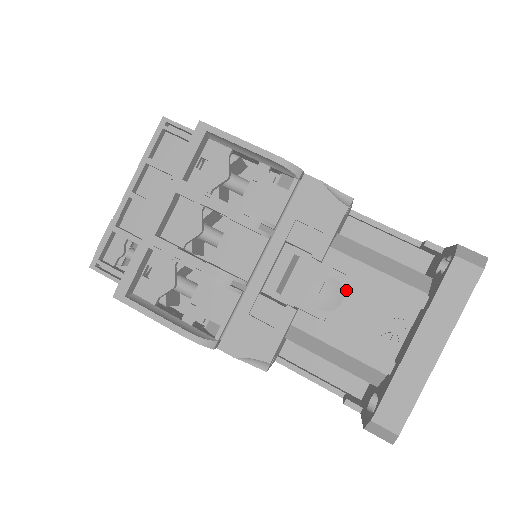
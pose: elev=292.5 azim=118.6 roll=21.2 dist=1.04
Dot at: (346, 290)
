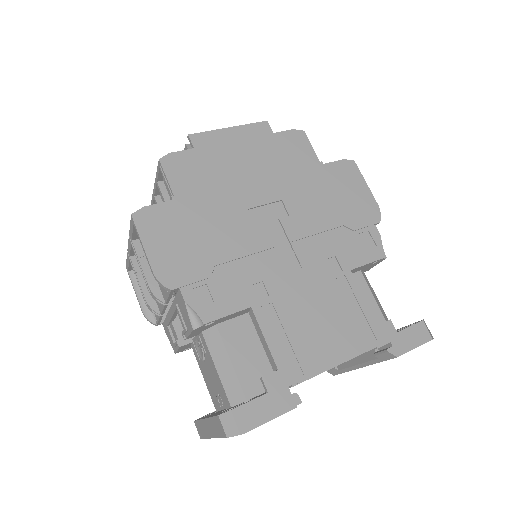
Dot at: (206, 359)
